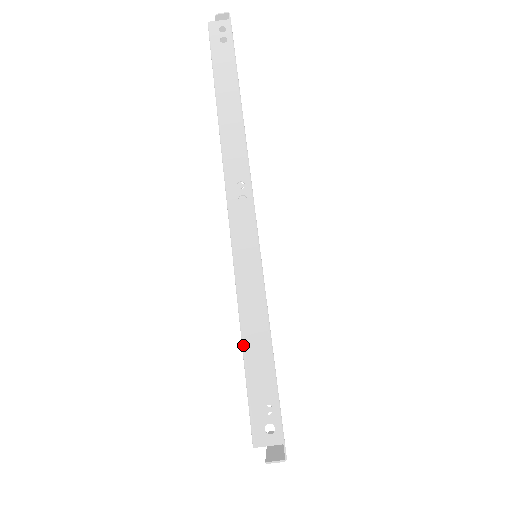
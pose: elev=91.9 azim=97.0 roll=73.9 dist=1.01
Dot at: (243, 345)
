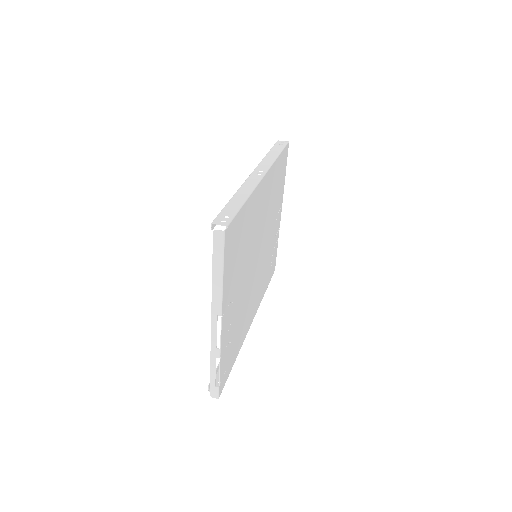
Dot at: (229, 201)
